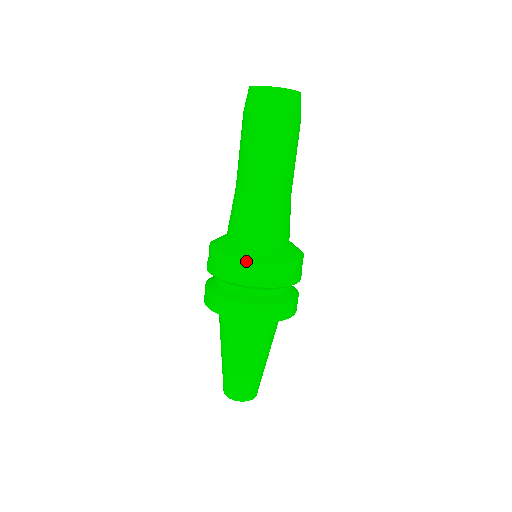
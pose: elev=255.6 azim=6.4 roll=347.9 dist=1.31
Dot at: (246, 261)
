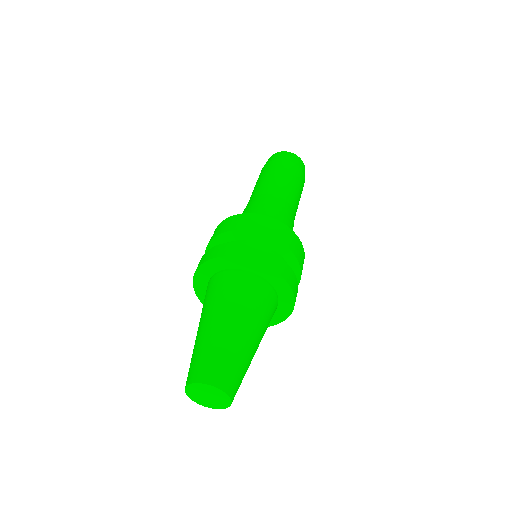
Dot at: (285, 226)
